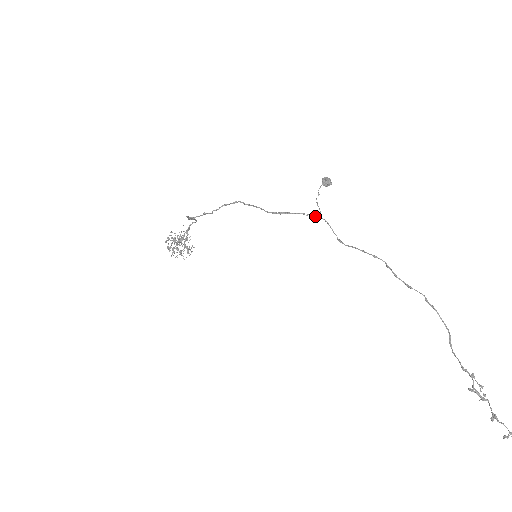
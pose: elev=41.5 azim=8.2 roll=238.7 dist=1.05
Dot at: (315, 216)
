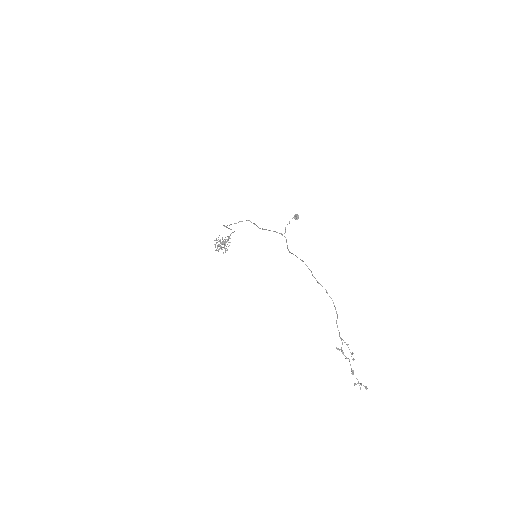
Dot at: (281, 234)
